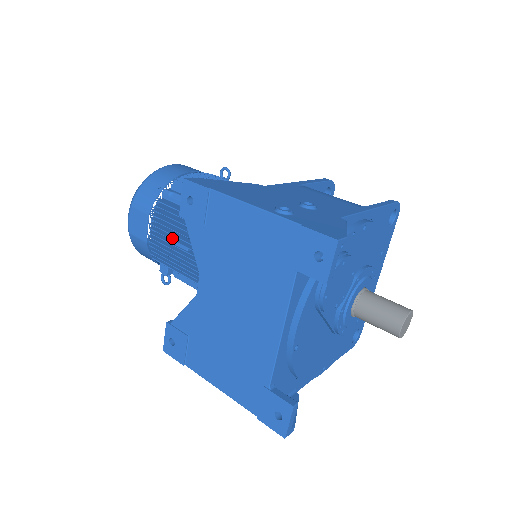
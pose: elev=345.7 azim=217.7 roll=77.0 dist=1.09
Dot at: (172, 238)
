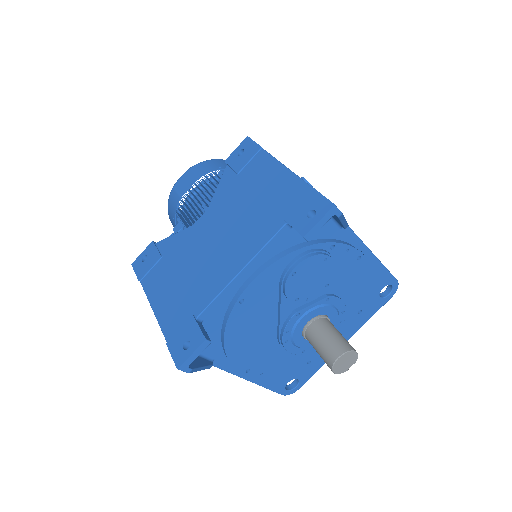
Dot at: (203, 200)
